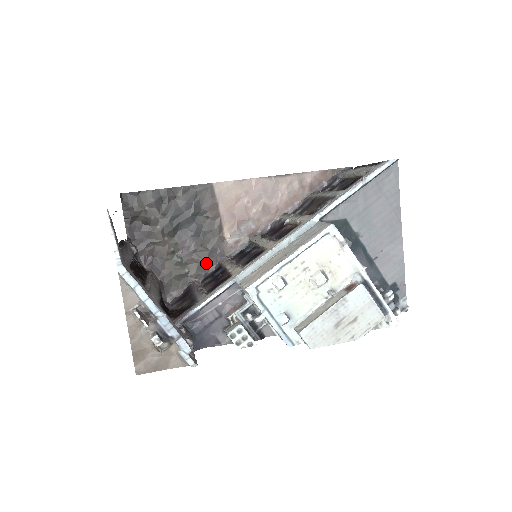
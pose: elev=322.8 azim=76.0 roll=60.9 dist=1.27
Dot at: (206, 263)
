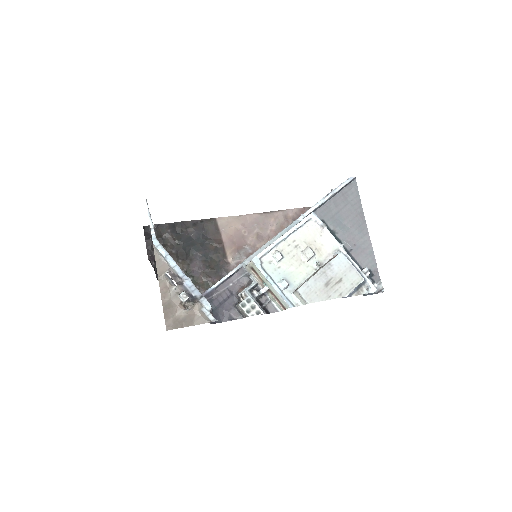
Dot at: (213, 281)
